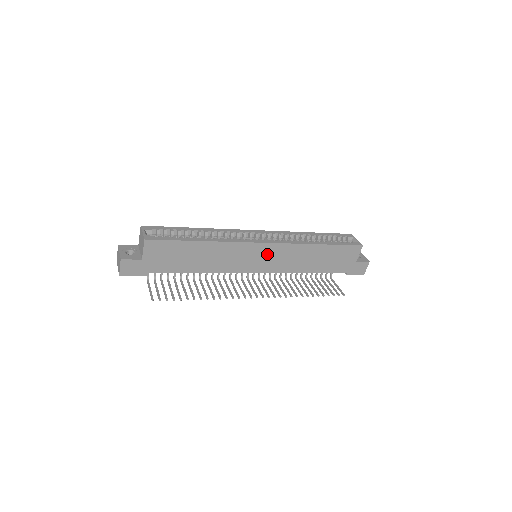
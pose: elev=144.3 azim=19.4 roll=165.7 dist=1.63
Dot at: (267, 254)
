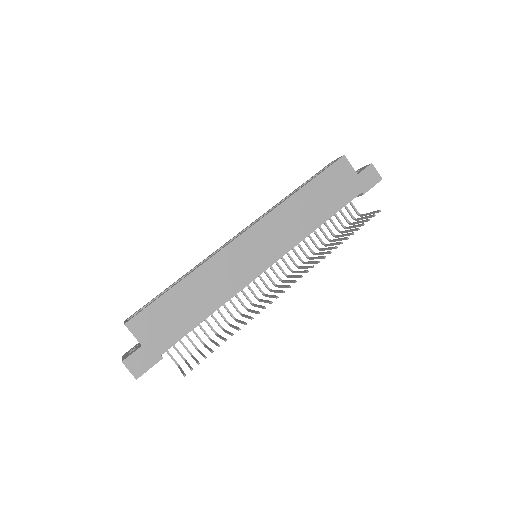
Dot at: (258, 242)
